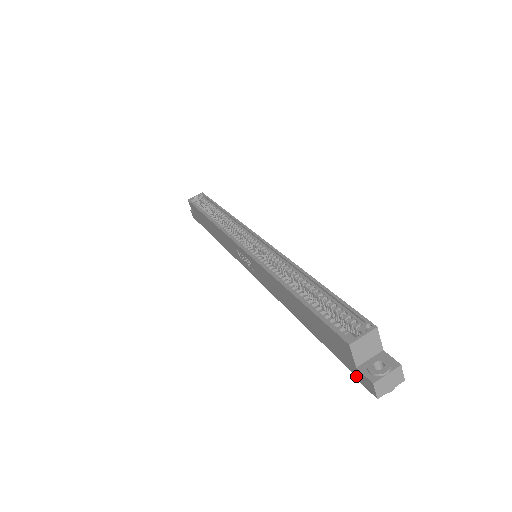
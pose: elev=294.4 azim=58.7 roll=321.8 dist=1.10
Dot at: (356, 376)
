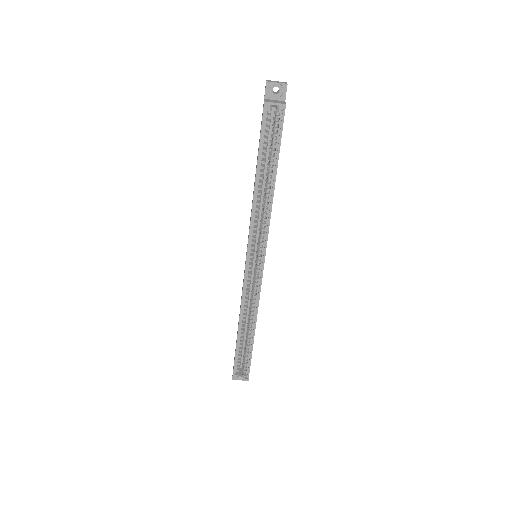
Dot at: occluded
